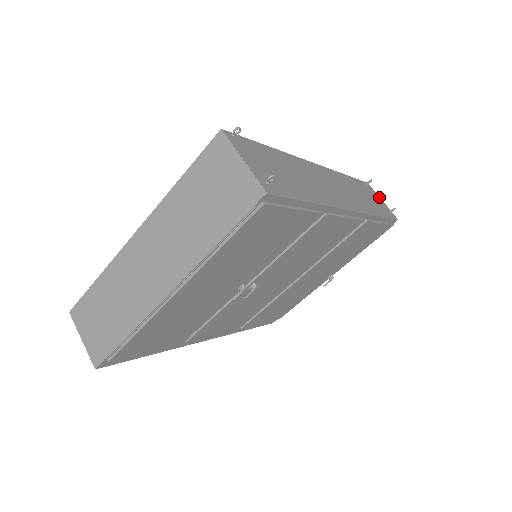
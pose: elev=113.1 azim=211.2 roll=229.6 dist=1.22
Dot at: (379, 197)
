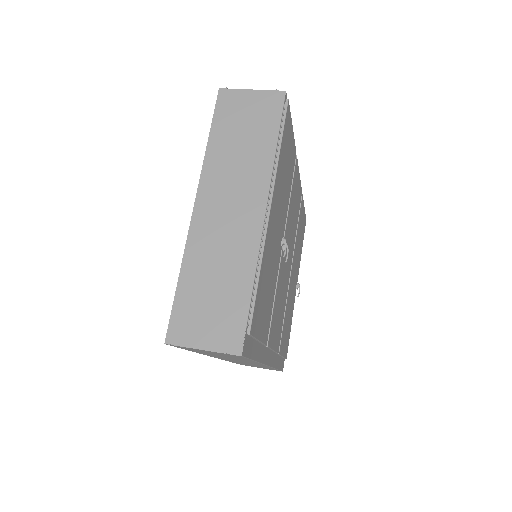
Dot at: occluded
